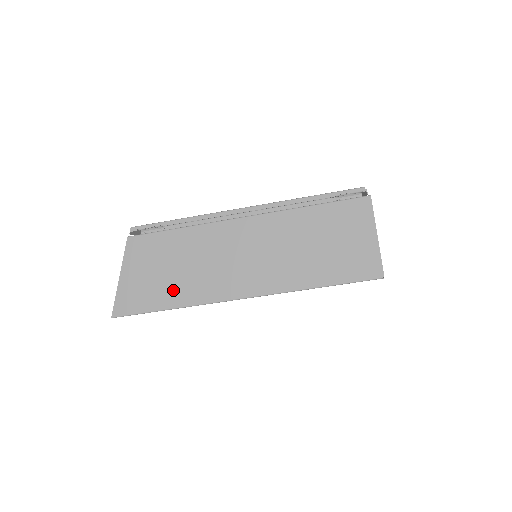
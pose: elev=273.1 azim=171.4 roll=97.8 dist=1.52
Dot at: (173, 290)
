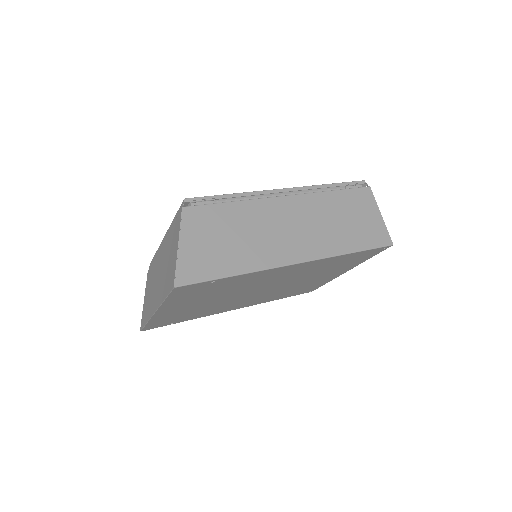
Dot at: (235, 257)
